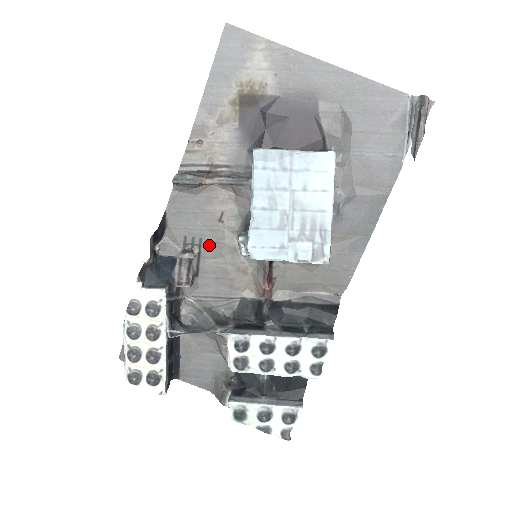
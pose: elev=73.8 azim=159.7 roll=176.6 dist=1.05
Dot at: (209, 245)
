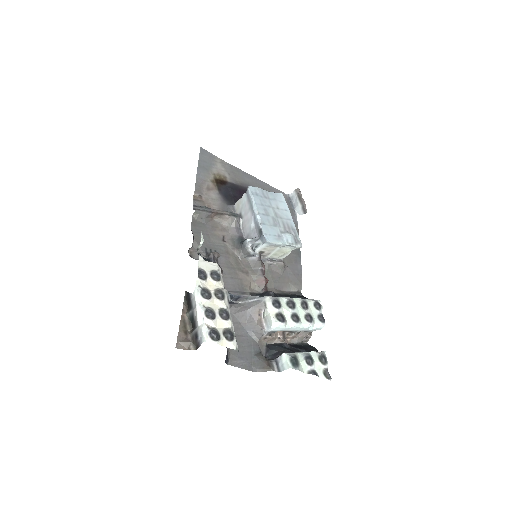
Dot at: (221, 255)
